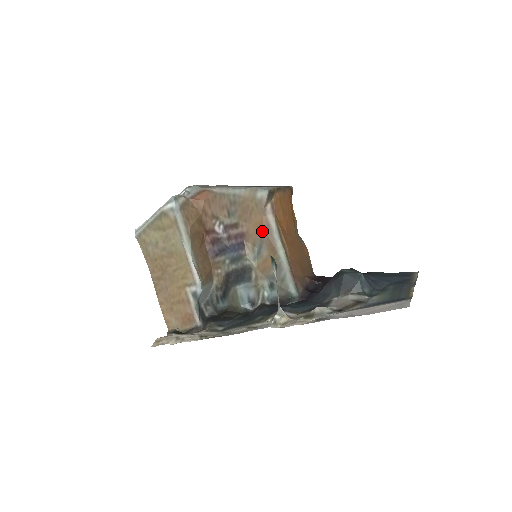
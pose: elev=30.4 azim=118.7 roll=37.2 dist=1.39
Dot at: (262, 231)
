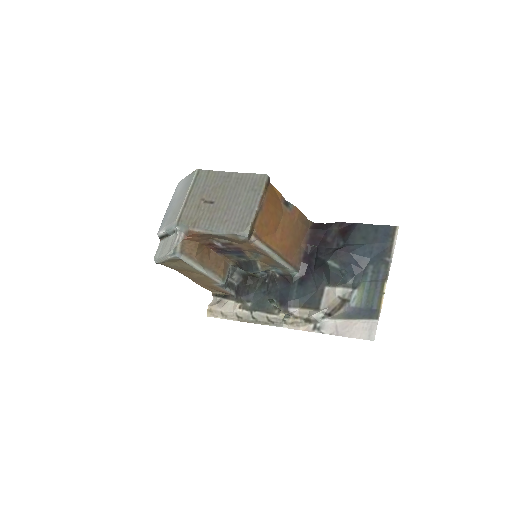
Dot at: (254, 249)
